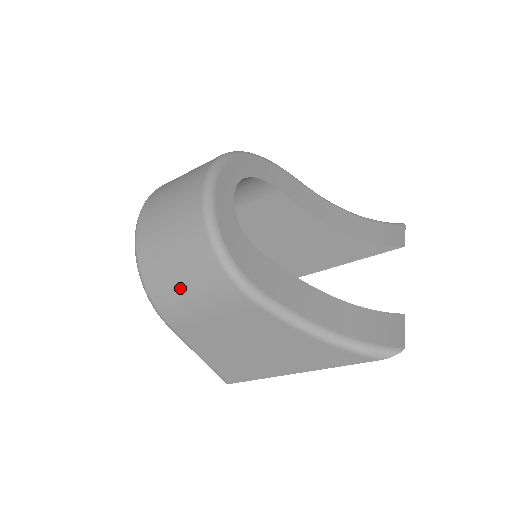
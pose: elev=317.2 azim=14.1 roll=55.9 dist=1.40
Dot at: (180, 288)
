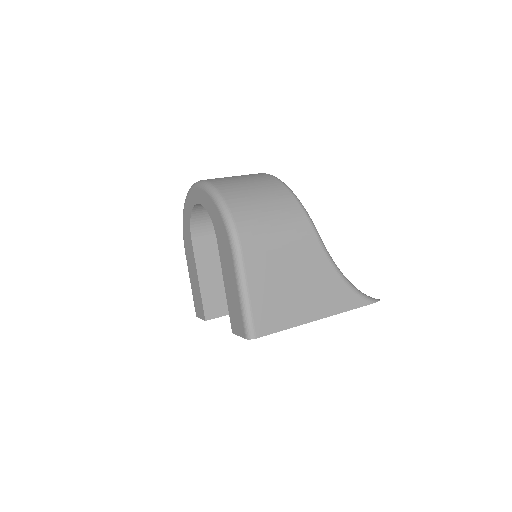
Dot at: (265, 218)
